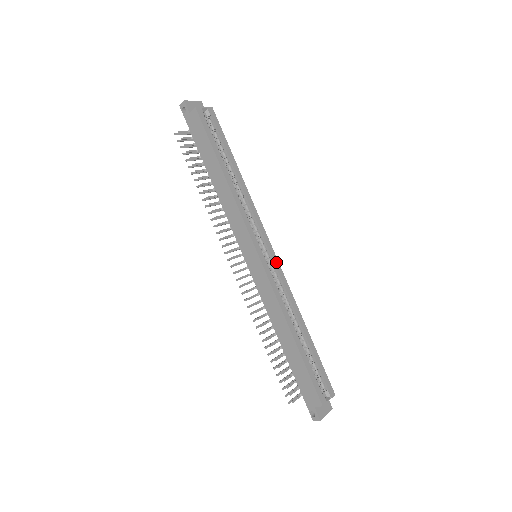
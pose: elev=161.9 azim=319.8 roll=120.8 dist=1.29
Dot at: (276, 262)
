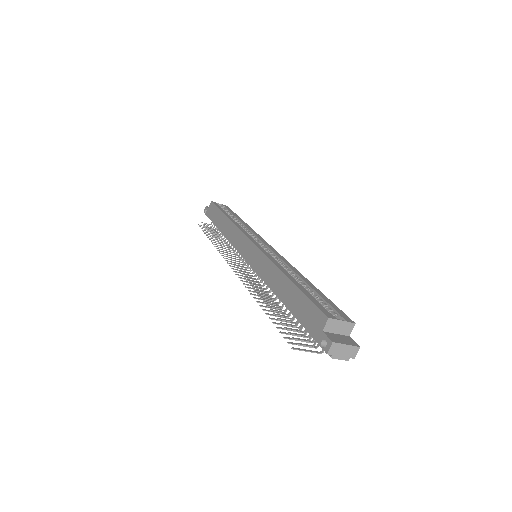
Dot at: (274, 251)
